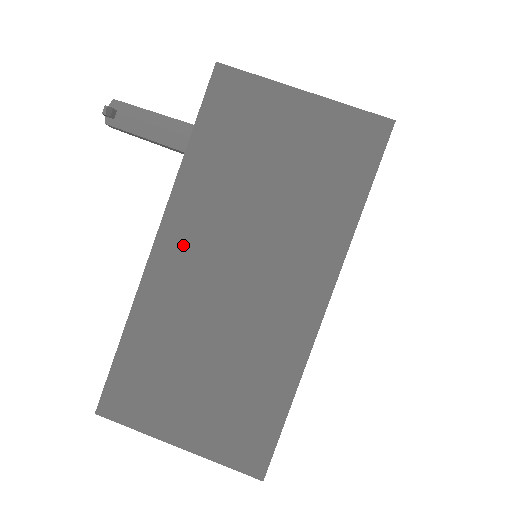
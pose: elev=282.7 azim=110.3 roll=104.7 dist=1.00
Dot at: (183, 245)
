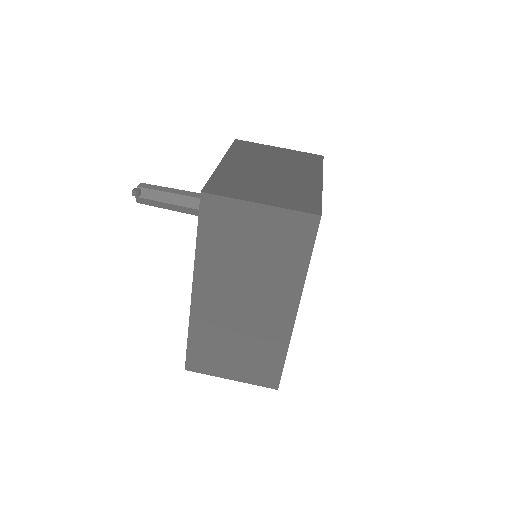
Dot at: (208, 293)
